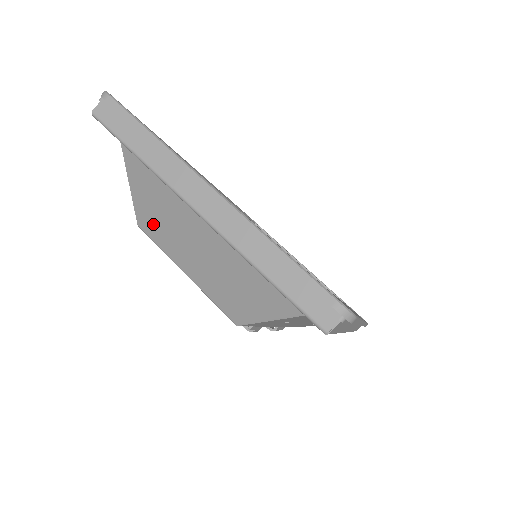
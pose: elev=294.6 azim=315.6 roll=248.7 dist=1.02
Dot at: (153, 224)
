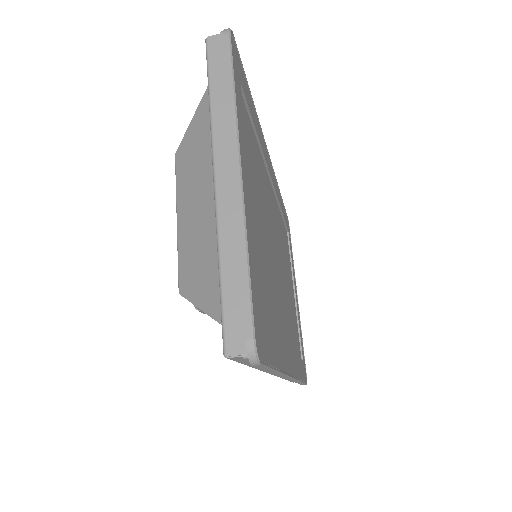
Dot at: (185, 162)
